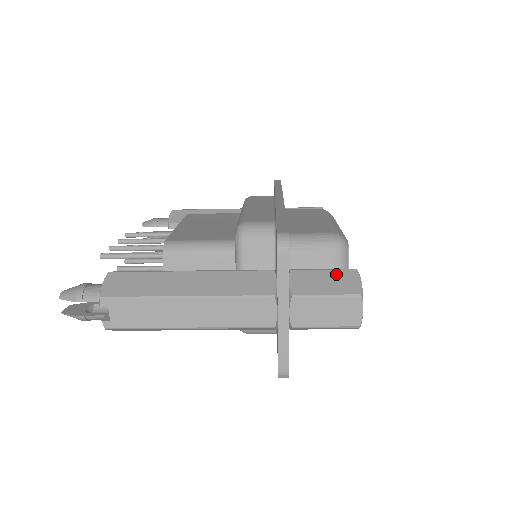
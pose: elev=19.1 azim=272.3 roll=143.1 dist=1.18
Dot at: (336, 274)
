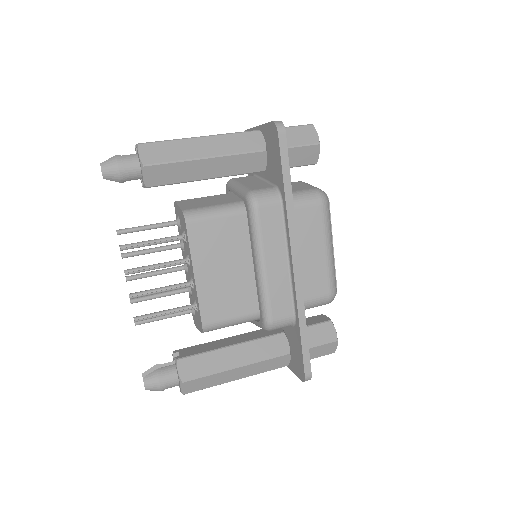
Dot at: (325, 347)
